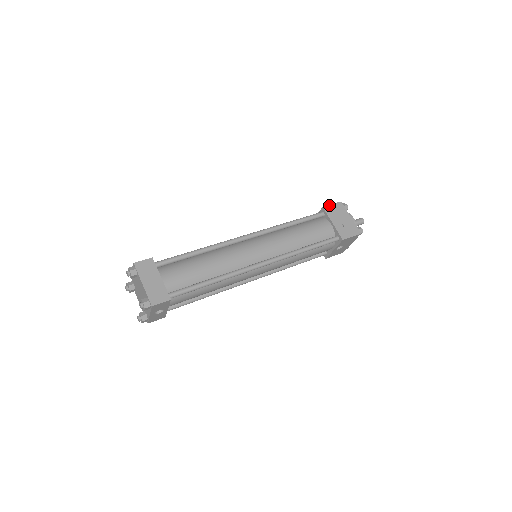
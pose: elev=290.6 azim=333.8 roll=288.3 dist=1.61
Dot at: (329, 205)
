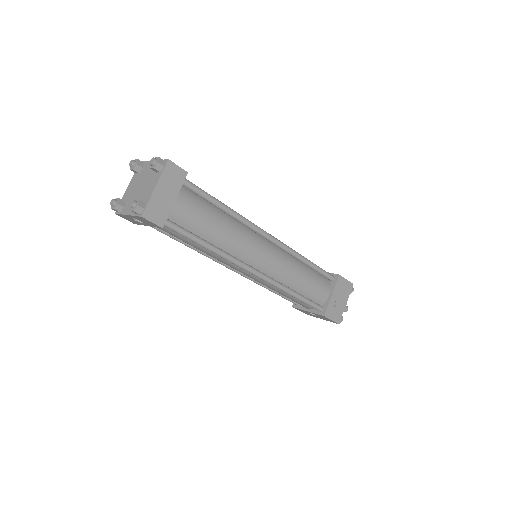
Dot at: (344, 278)
